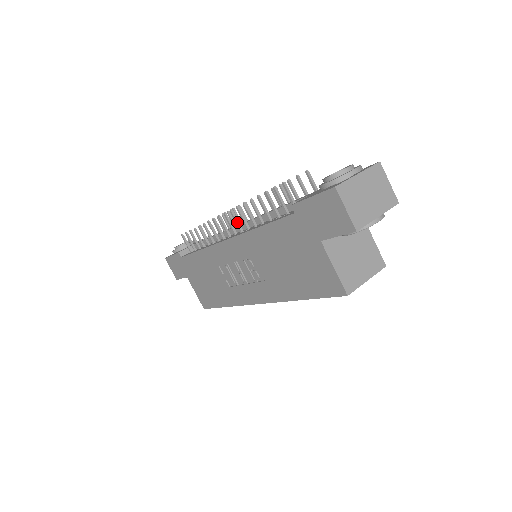
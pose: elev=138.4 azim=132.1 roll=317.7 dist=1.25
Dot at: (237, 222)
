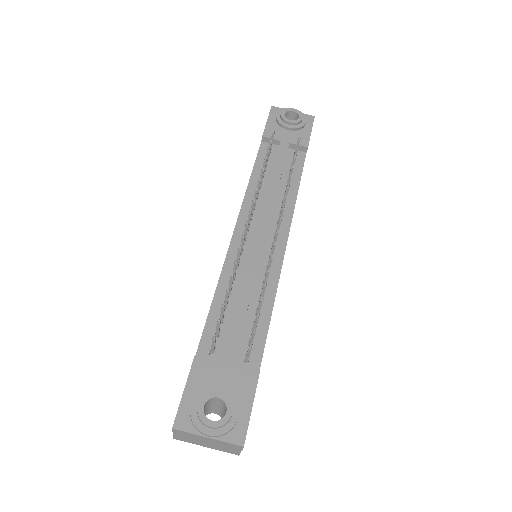
Dot at: (241, 245)
